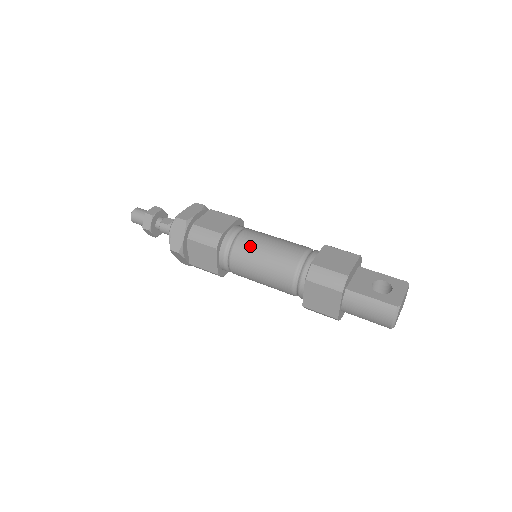
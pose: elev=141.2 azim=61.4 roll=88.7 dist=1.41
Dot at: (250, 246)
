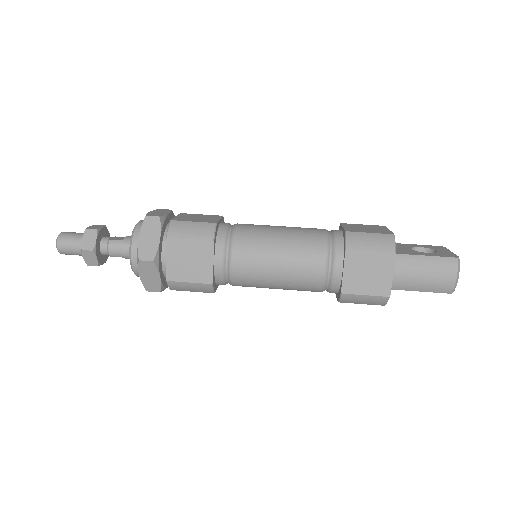
Dot at: (257, 233)
